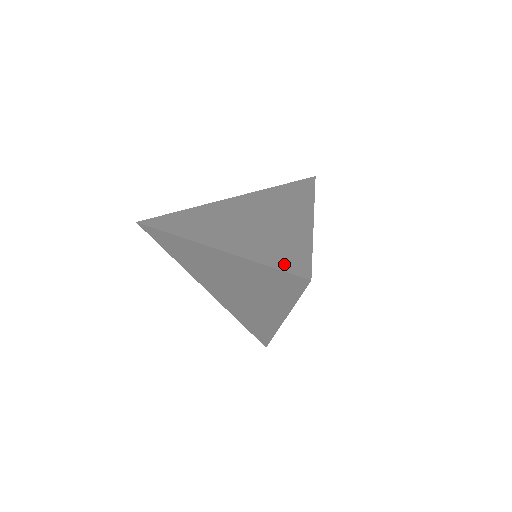
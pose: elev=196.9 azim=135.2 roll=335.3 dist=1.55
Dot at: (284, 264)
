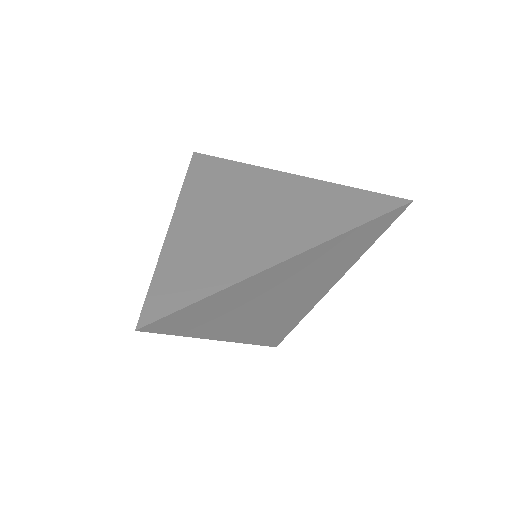
Dot at: (370, 211)
